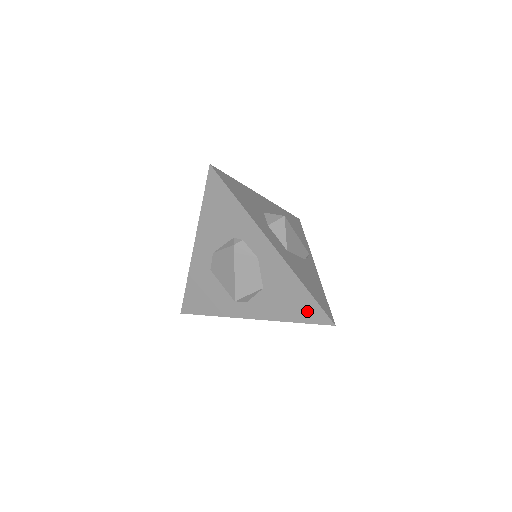
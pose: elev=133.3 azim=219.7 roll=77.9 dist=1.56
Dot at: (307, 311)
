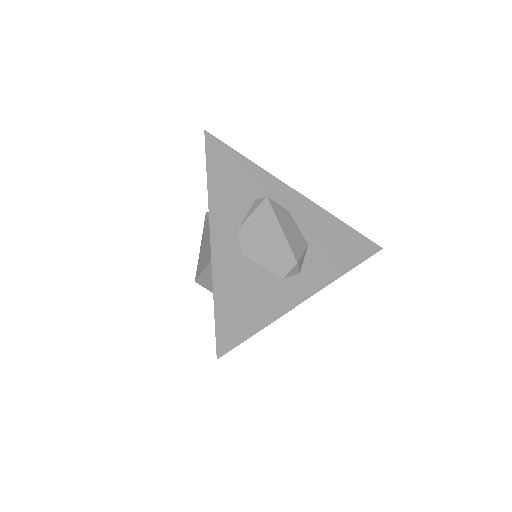
Dot at: (356, 247)
